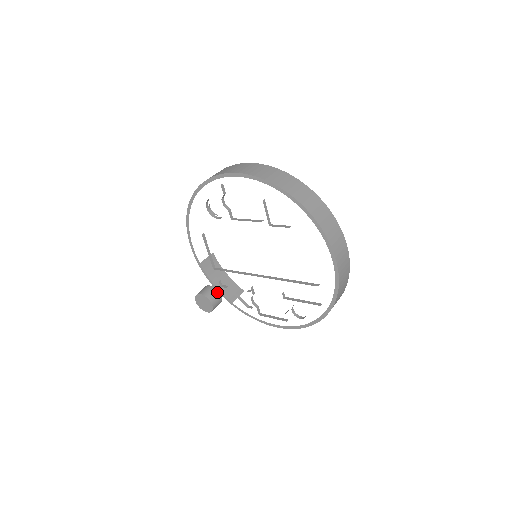
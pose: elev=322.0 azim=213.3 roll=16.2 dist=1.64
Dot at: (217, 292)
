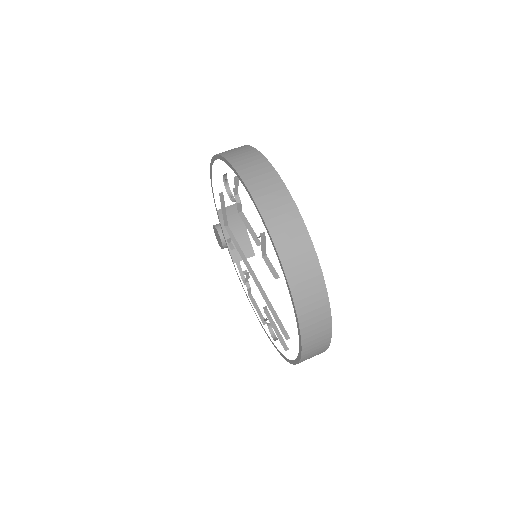
Dot at: occluded
